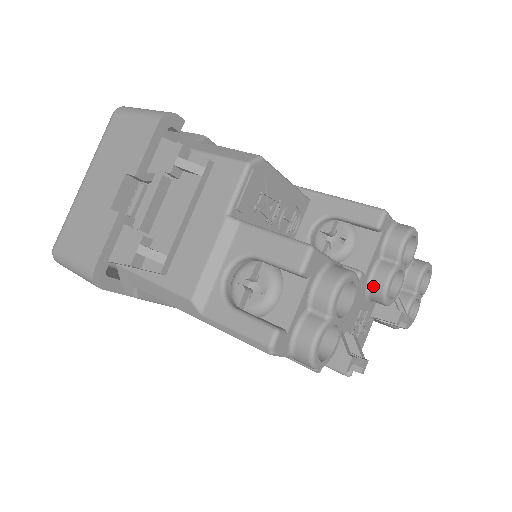
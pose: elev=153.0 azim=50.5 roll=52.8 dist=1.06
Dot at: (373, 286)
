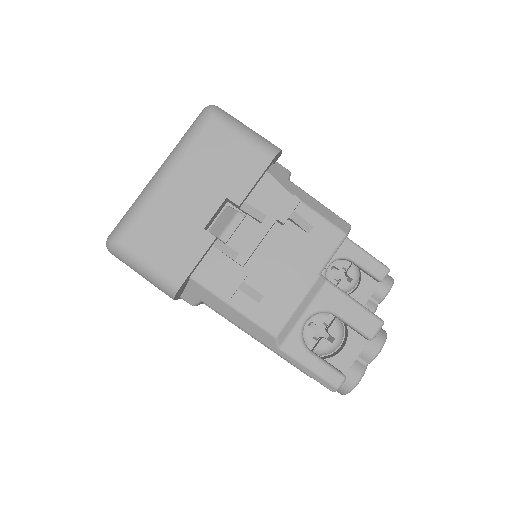
Dot at: occluded
